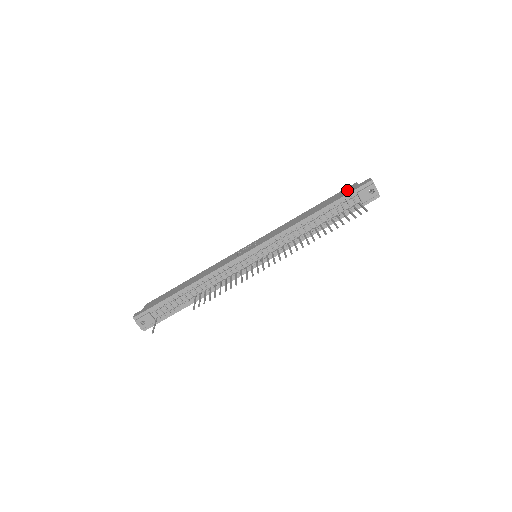
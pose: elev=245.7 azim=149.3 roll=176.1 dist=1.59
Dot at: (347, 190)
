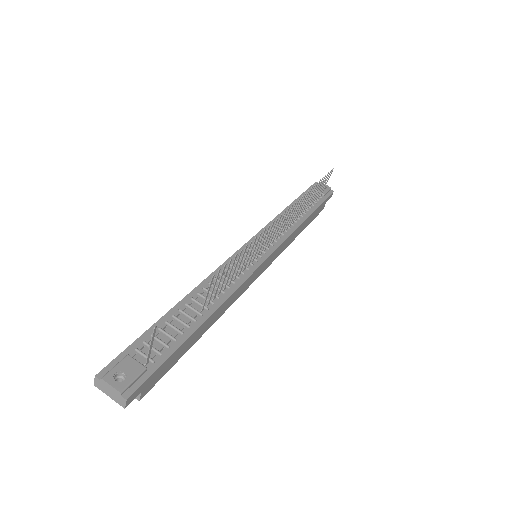
Dot at: occluded
